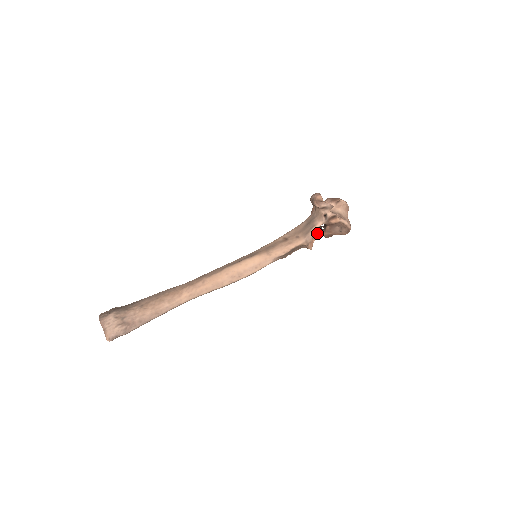
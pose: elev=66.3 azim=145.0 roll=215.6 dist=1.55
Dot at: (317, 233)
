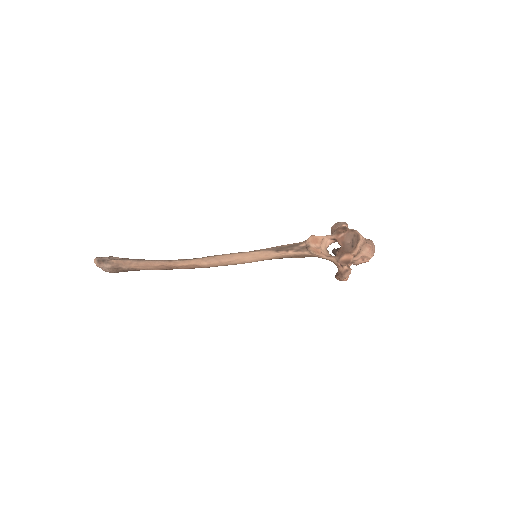
Dot at: (329, 256)
